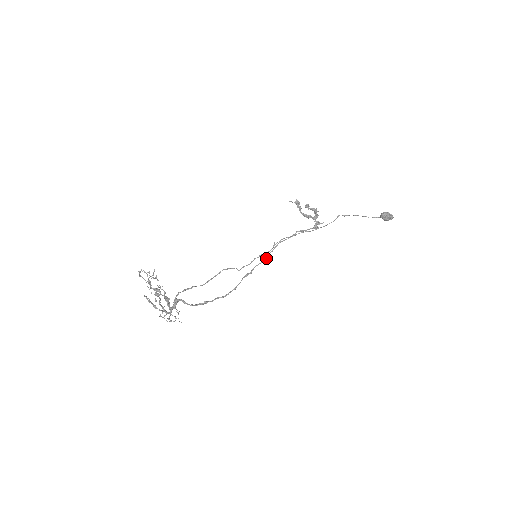
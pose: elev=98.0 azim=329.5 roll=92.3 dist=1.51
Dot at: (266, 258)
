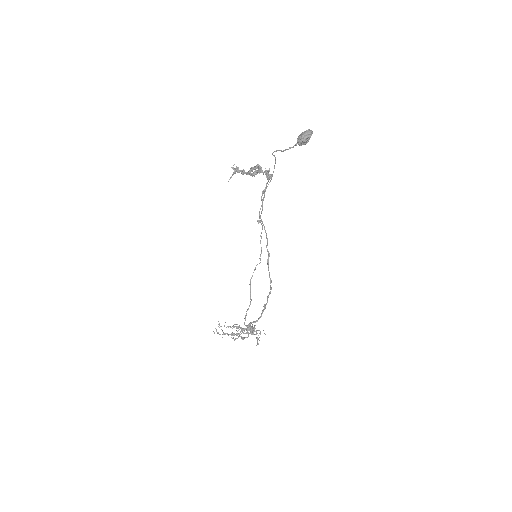
Dot at: (266, 235)
